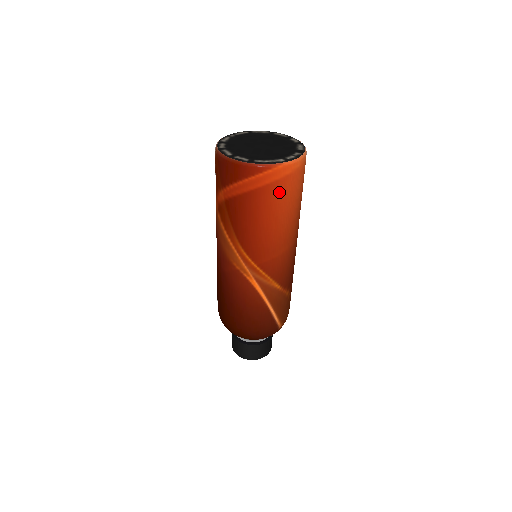
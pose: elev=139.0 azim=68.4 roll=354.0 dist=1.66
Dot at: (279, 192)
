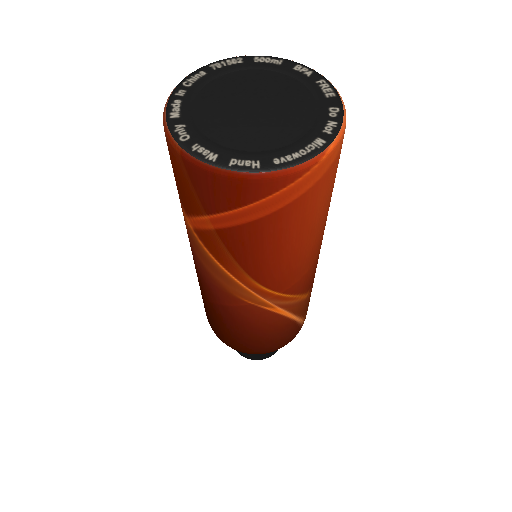
Dot at: (318, 195)
